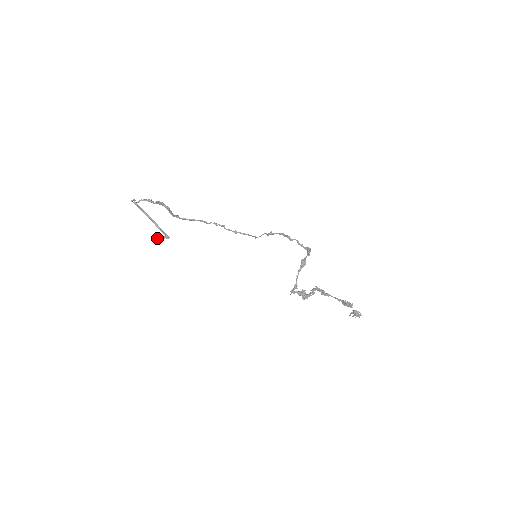
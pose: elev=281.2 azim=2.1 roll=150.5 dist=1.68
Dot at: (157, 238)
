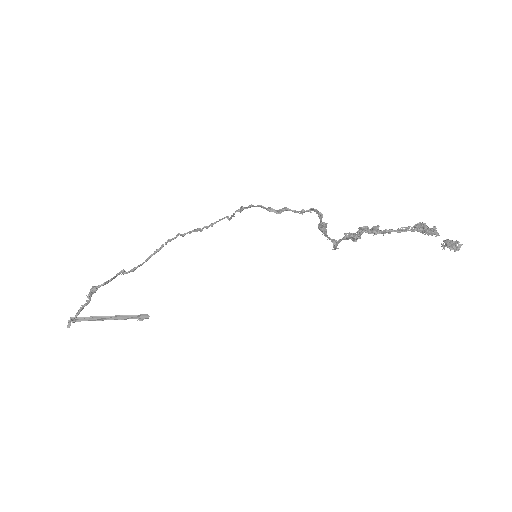
Dot at: (137, 320)
